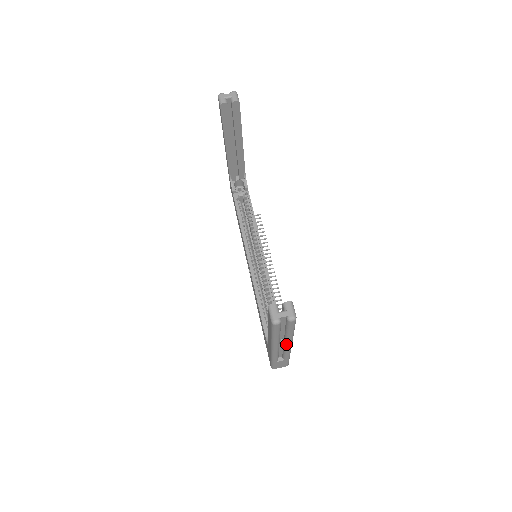
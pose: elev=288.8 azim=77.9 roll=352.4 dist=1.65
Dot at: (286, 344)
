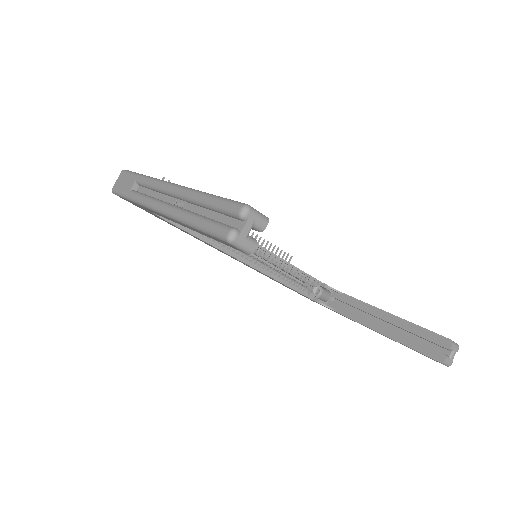
Dot at: occluded
